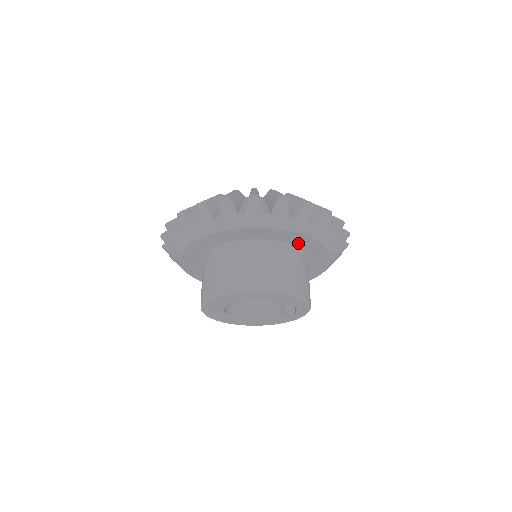
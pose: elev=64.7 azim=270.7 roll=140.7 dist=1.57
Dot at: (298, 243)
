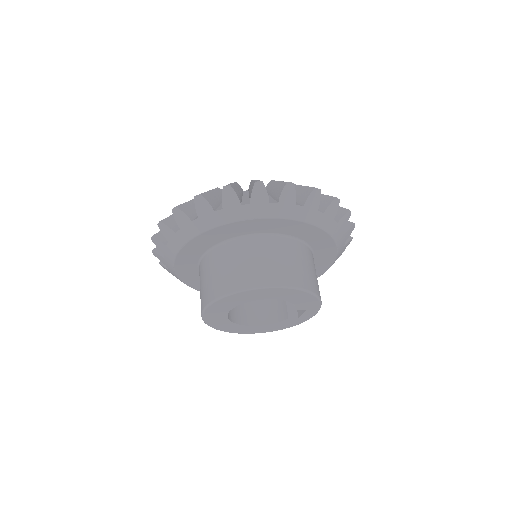
Dot at: (314, 242)
